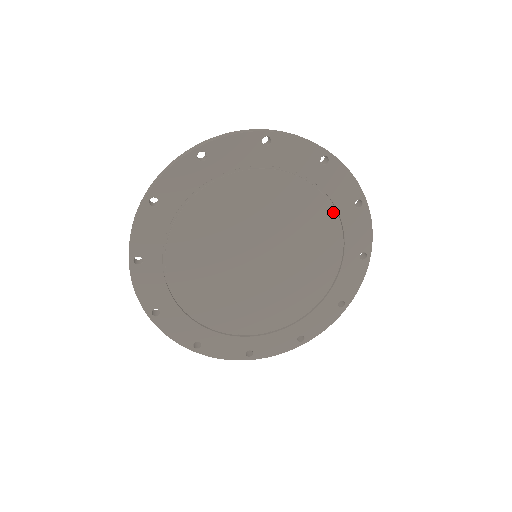
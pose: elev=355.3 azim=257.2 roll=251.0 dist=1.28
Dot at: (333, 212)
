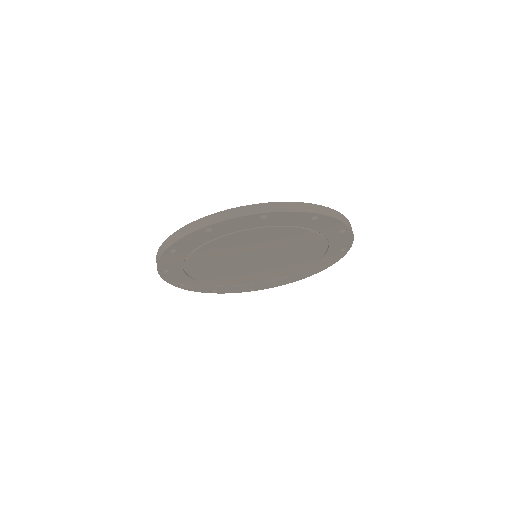
Dot at: (321, 237)
